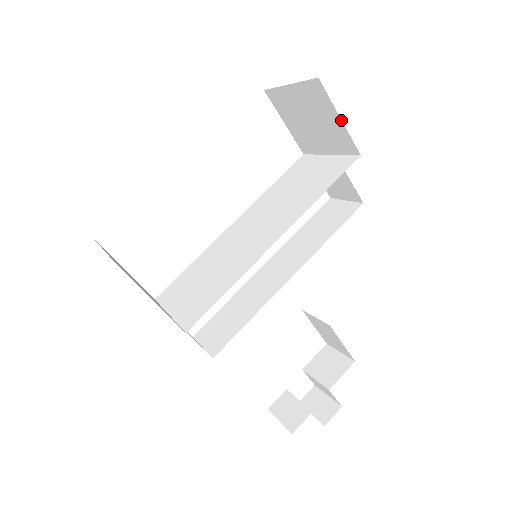
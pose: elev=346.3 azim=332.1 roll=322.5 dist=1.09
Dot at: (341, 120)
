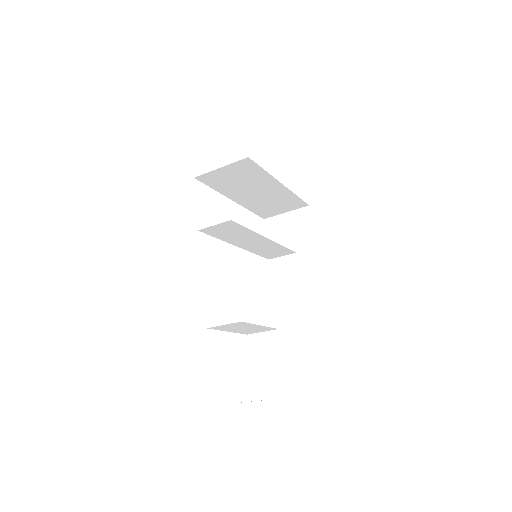
Dot at: (312, 227)
